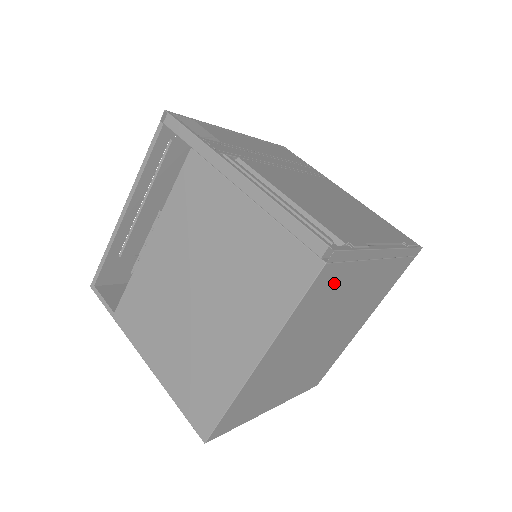
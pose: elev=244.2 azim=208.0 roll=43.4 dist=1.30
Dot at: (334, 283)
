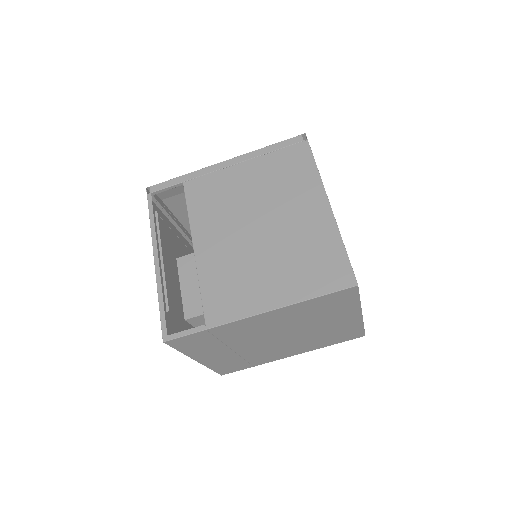
Dot at: occluded
